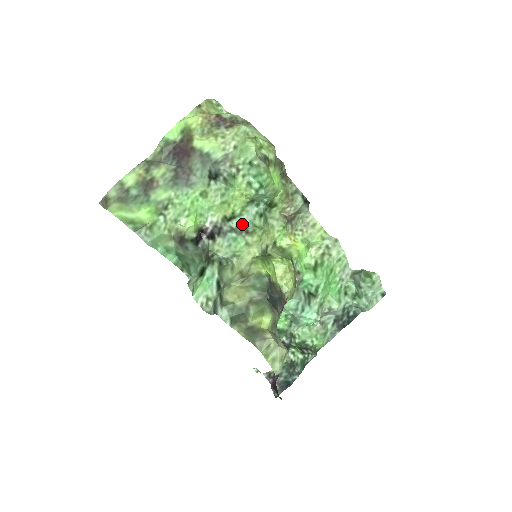
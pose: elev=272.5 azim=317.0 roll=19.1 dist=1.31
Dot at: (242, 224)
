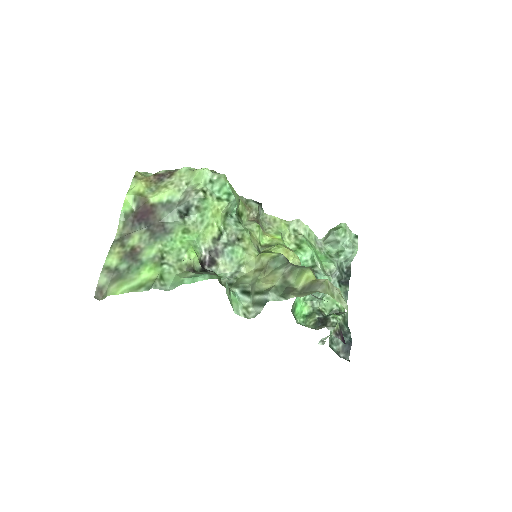
Dot at: (231, 235)
